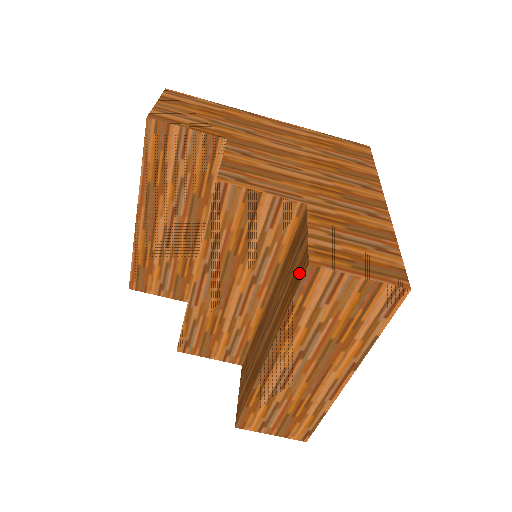
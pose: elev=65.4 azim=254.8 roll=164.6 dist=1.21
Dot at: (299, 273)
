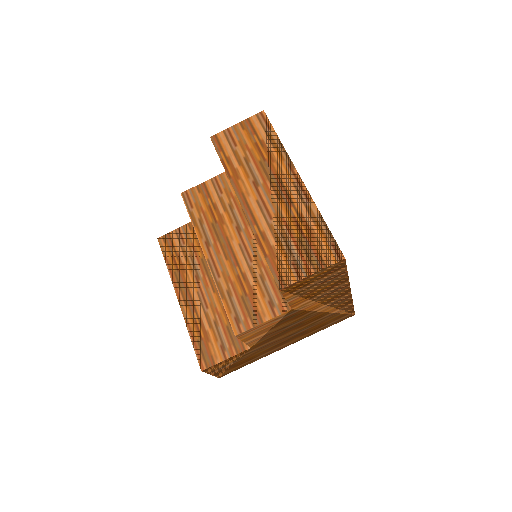
Dot at: occluded
